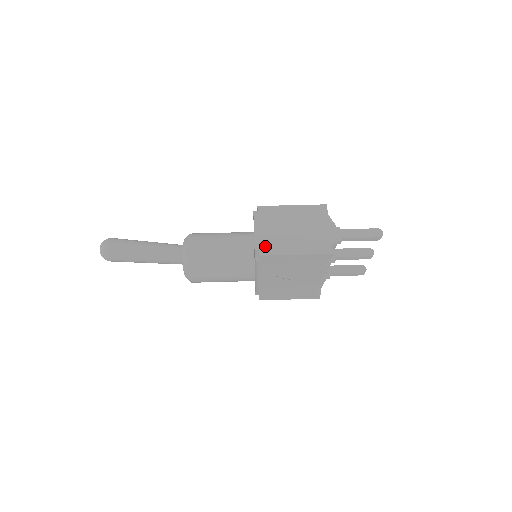
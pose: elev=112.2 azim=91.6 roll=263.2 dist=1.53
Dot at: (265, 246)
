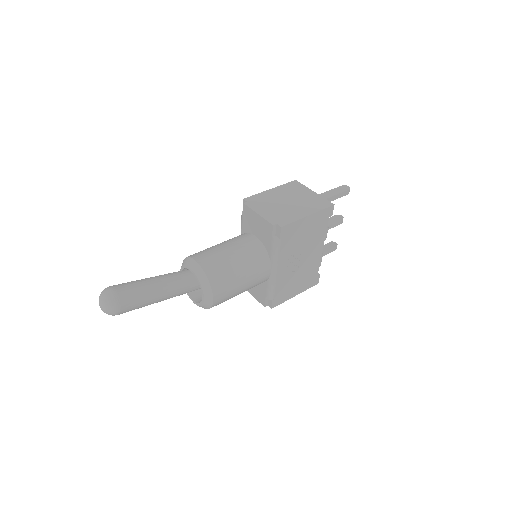
Dot at: (279, 220)
